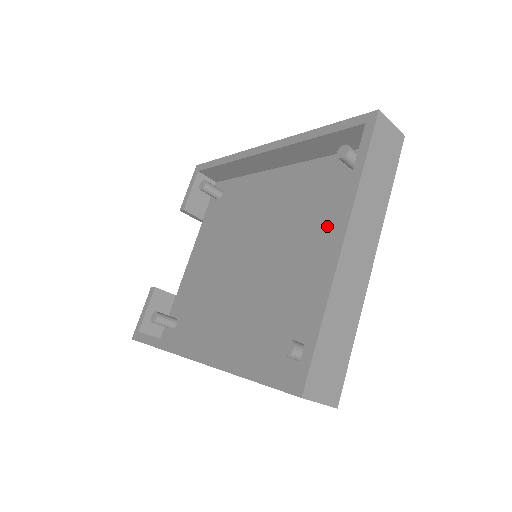
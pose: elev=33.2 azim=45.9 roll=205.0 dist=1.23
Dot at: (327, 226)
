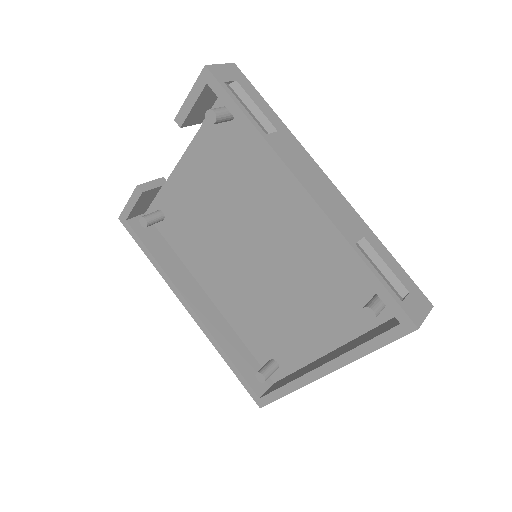
Dot at: (325, 308)
